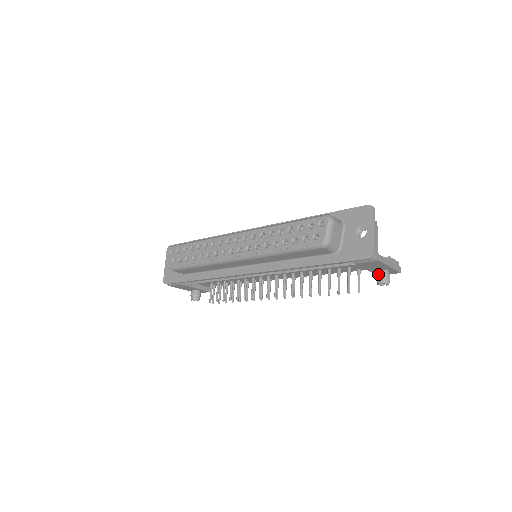
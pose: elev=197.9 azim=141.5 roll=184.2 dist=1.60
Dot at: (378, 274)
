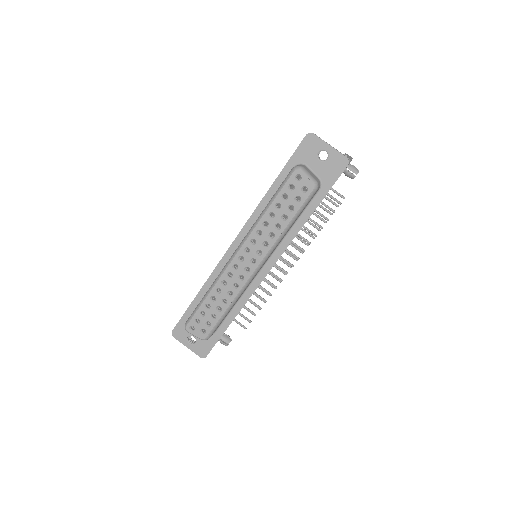
Dot at: (348, 172)
